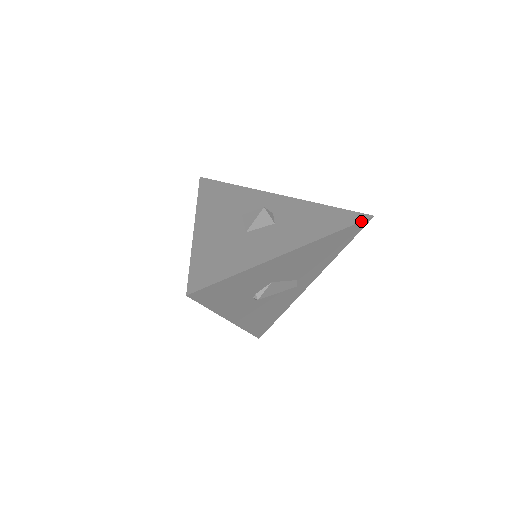
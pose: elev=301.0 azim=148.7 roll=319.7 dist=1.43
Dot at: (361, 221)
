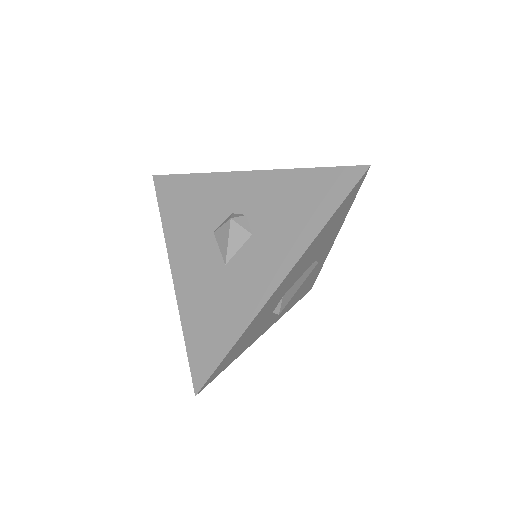
Dot at: (354, 185)
